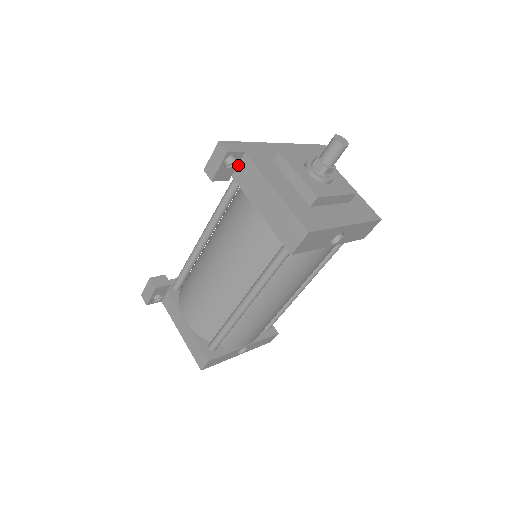
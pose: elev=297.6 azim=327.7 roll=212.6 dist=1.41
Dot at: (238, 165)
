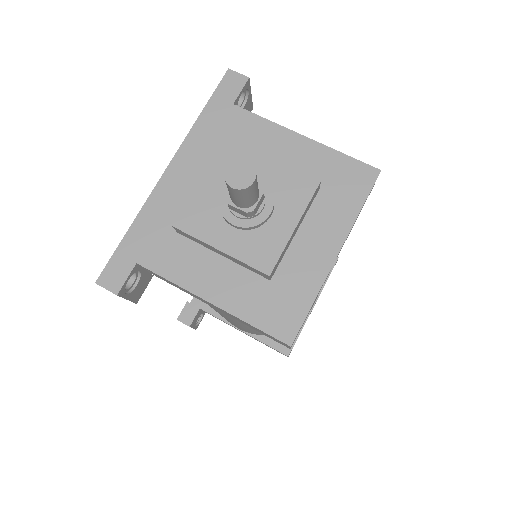
Dot at: (145, 269)
